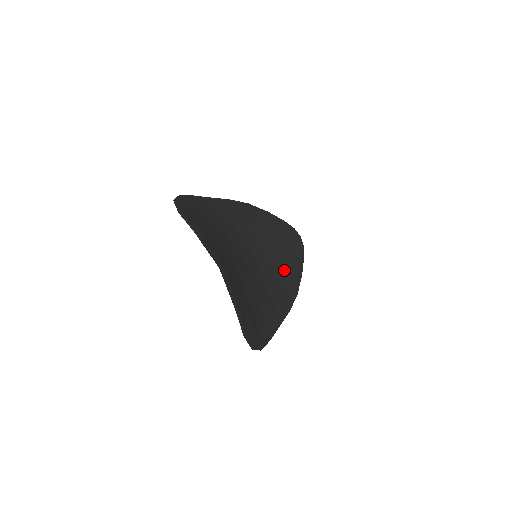
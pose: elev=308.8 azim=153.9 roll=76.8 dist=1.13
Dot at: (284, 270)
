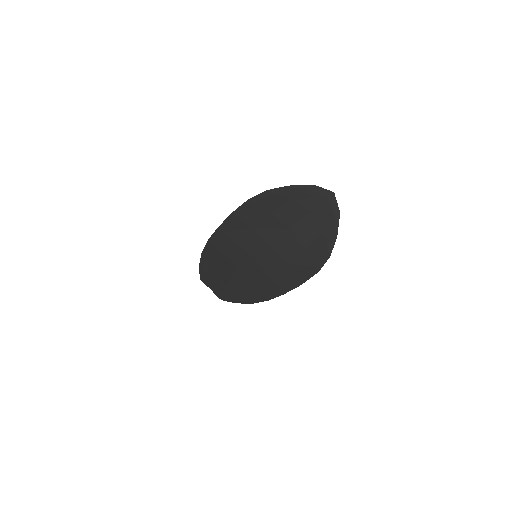
Dot at: (245, 284)
